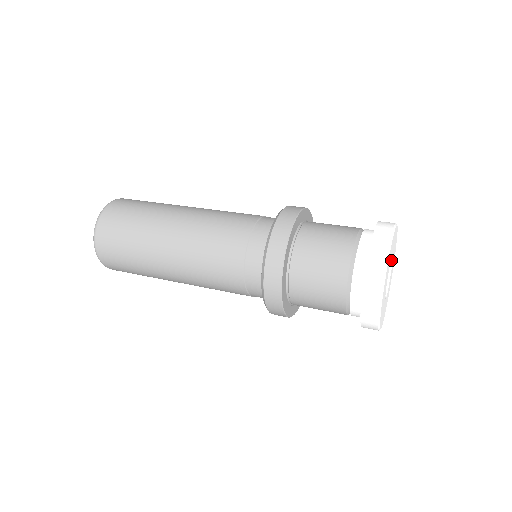
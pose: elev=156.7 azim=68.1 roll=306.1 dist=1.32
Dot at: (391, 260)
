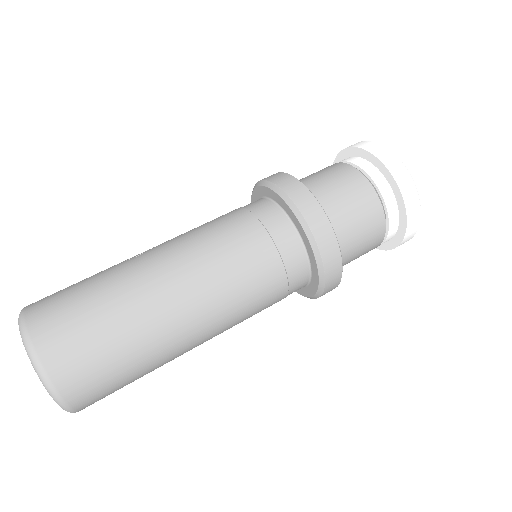
Dot at: occluded
